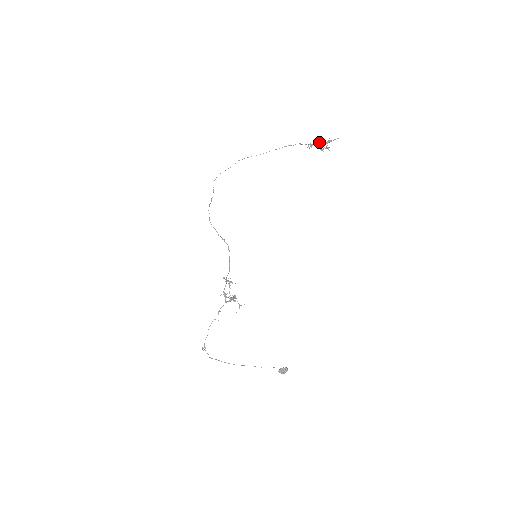
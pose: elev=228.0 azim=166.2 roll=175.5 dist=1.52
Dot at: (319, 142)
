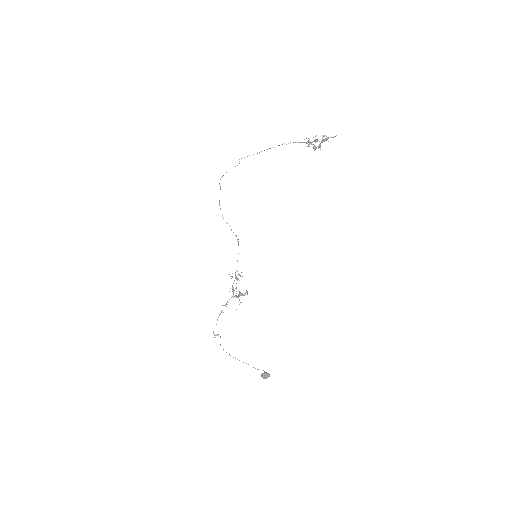
Dot at: (316, 140)
